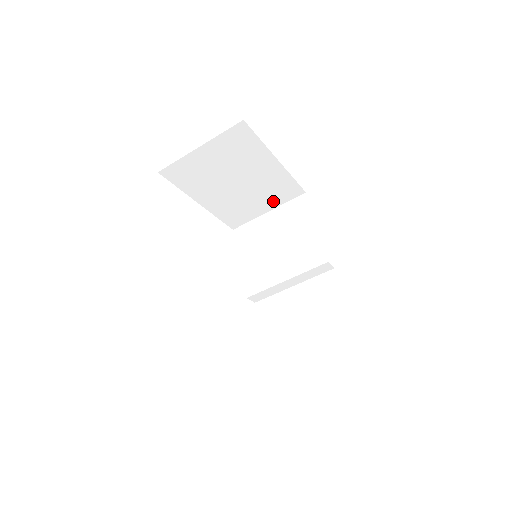
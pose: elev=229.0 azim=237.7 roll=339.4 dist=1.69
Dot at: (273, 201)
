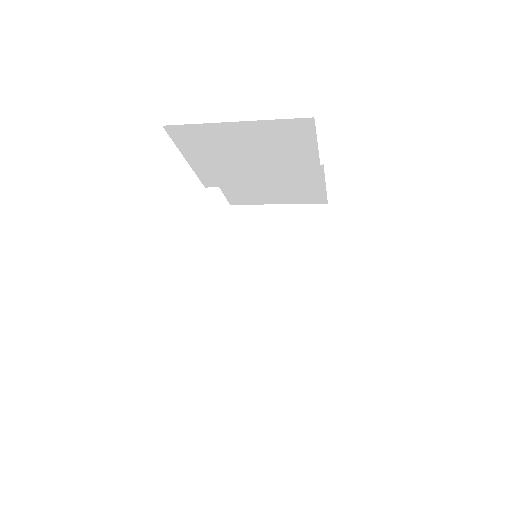
Dot at: occluded
